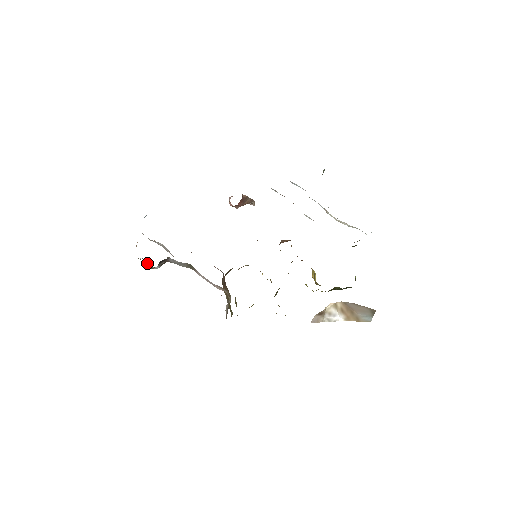
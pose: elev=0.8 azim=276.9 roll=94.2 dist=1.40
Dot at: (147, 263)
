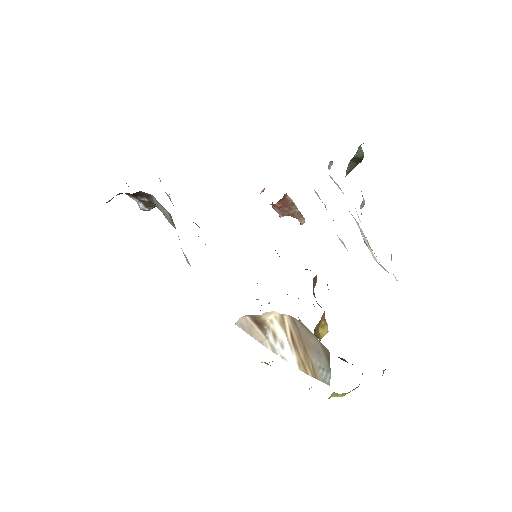
Dot at: occluded
